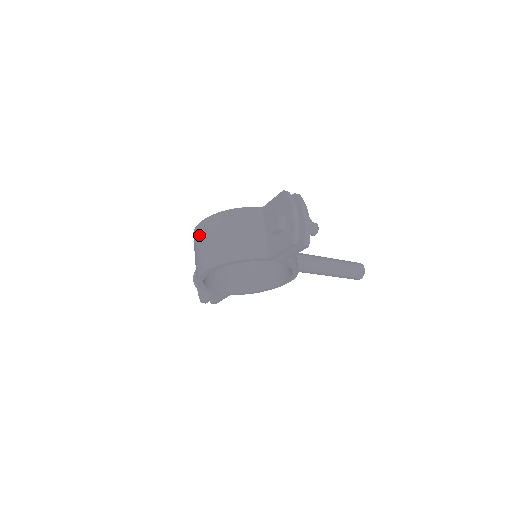
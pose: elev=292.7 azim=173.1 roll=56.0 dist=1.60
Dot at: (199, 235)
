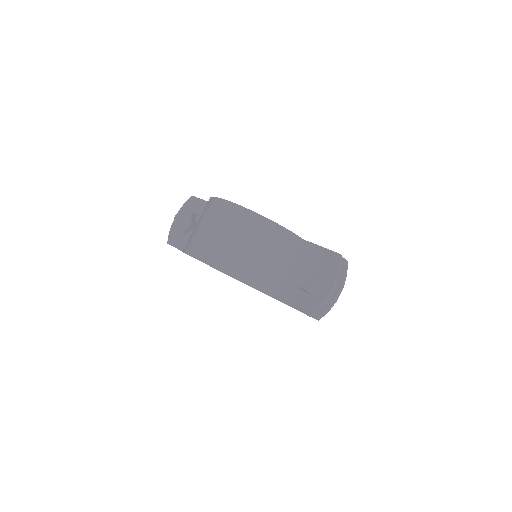
Dot at: (223, 216)
